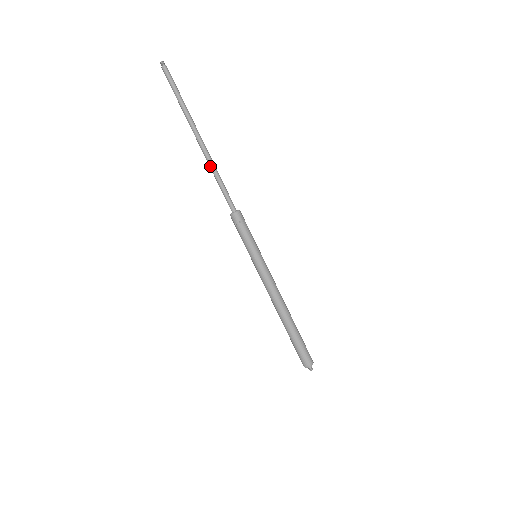
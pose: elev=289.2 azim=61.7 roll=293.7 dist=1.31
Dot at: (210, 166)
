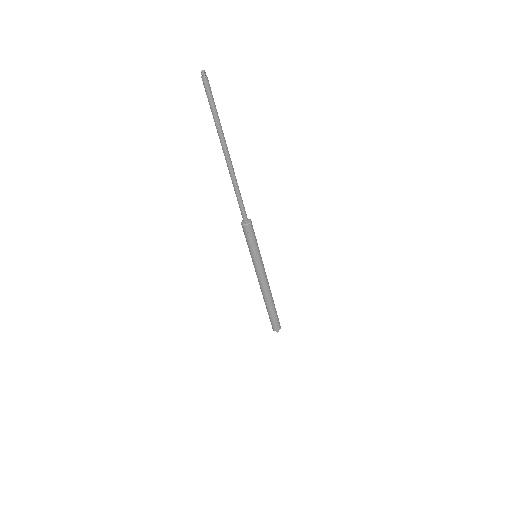
Dot at: (234, 182)
